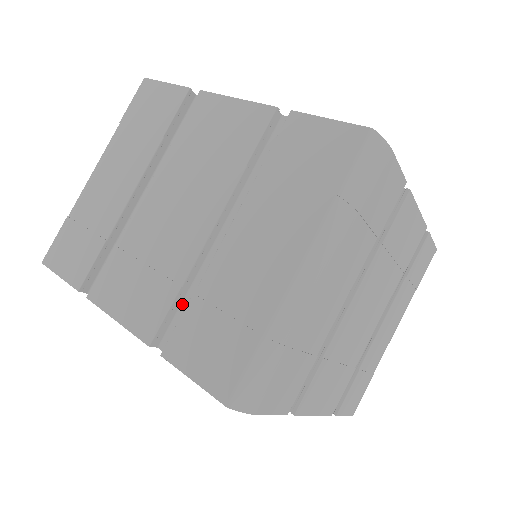
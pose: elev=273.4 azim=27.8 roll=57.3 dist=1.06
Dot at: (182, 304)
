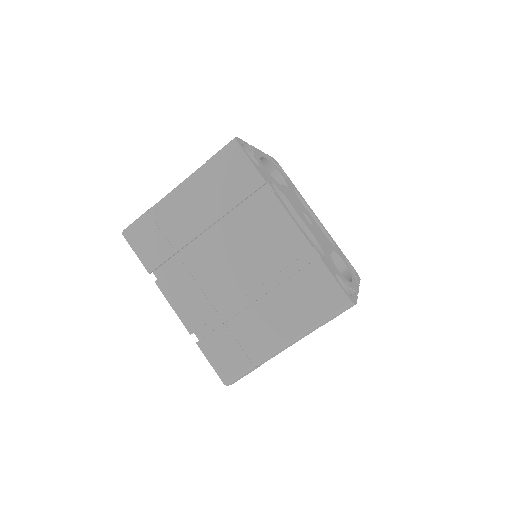
Dot at: (214, 318)
